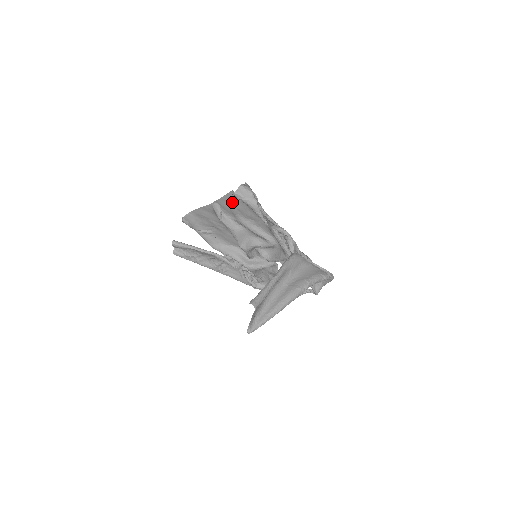
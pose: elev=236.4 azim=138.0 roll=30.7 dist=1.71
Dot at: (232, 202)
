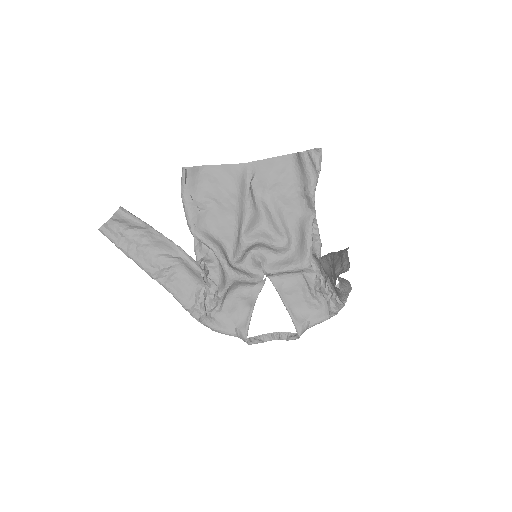
Dot at: (278, 169)
